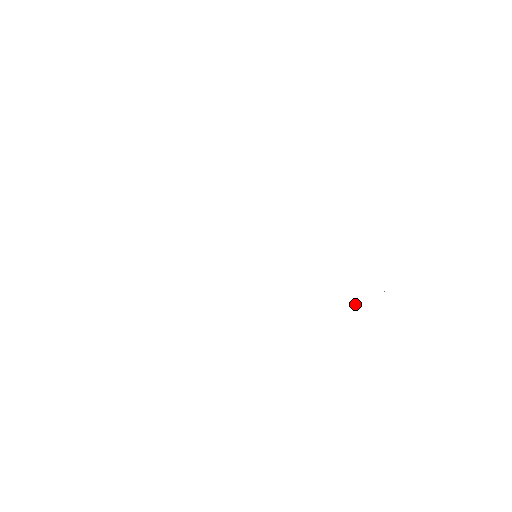
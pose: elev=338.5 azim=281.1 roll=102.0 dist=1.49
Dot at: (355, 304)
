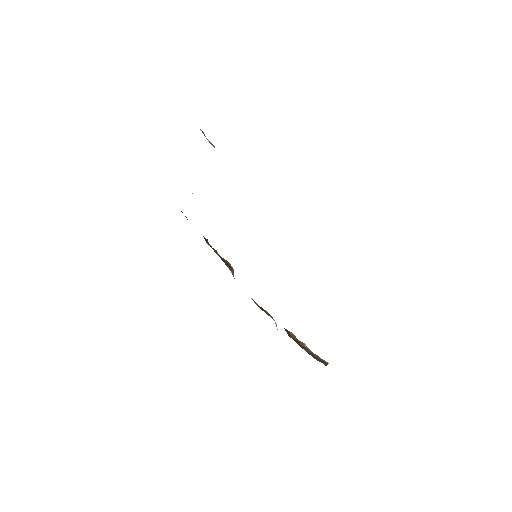
Dot at: occluded
